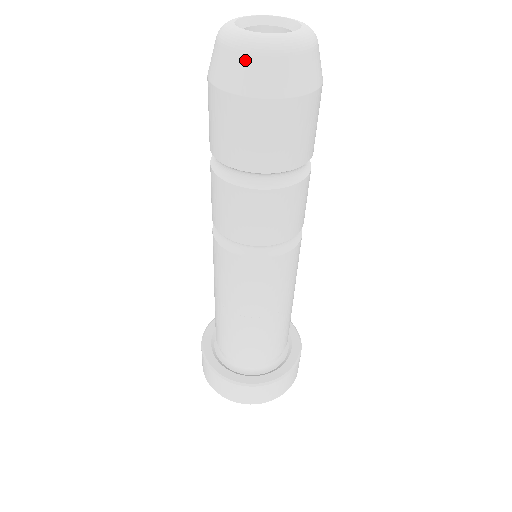
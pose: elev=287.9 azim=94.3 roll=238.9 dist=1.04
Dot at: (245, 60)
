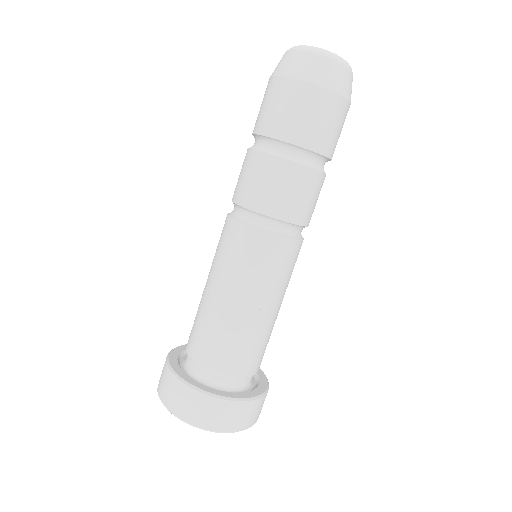
Dot at: (294, 55)
